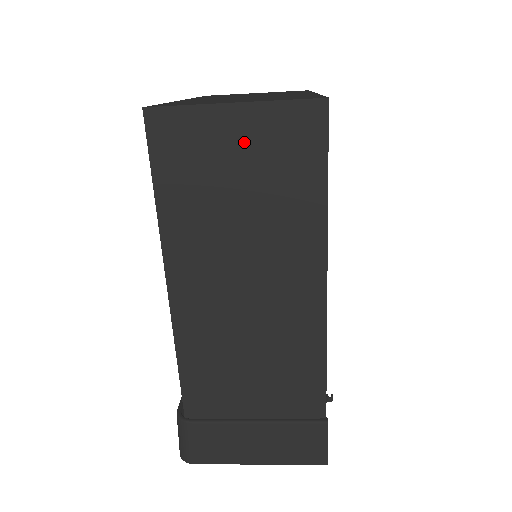
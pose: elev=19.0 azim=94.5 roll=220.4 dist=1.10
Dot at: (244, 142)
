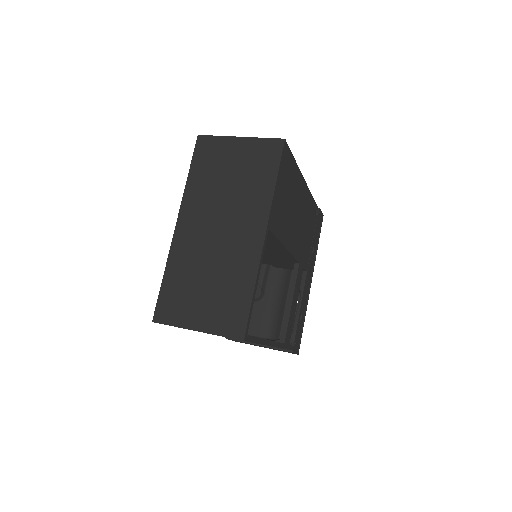
Dot at: occluded
